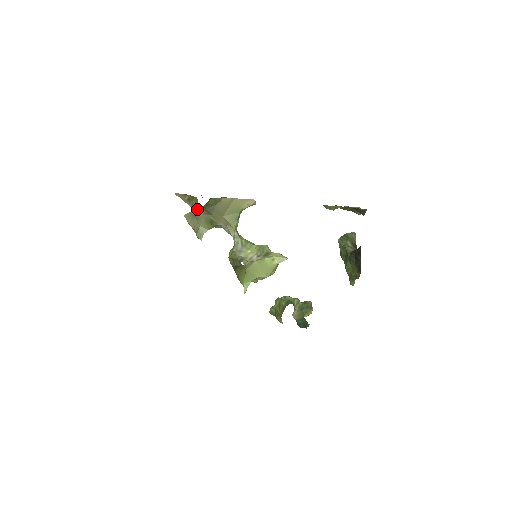
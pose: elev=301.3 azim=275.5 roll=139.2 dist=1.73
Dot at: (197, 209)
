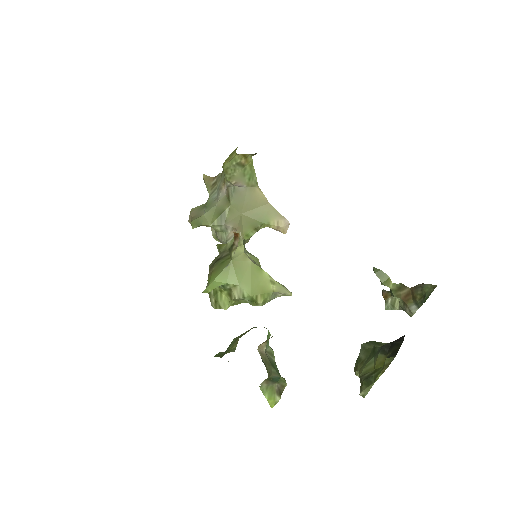
Dot at: (227, 163)
